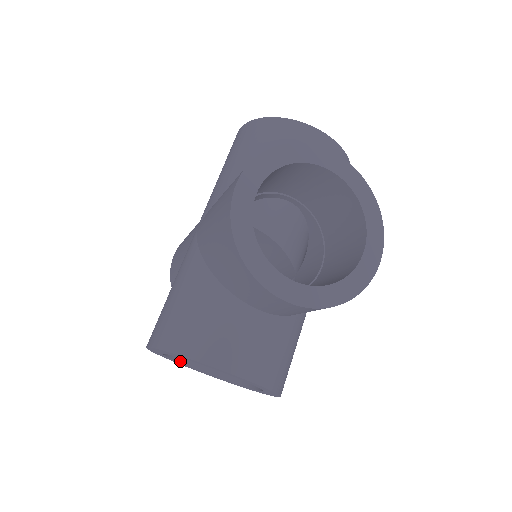
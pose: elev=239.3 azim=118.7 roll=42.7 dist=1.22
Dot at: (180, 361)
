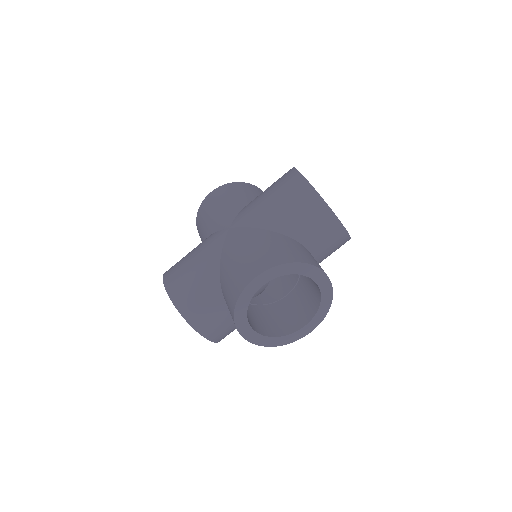
Dot at: occluded
